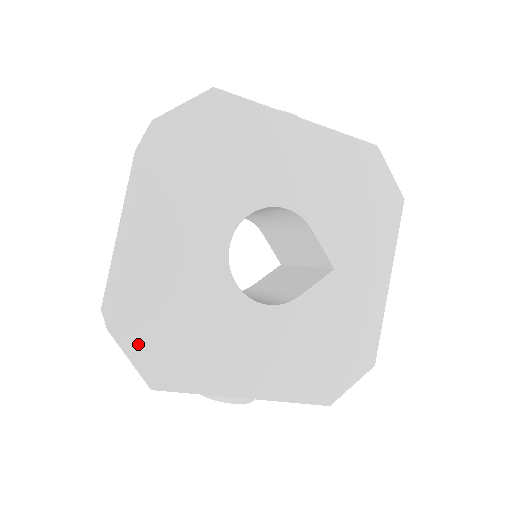
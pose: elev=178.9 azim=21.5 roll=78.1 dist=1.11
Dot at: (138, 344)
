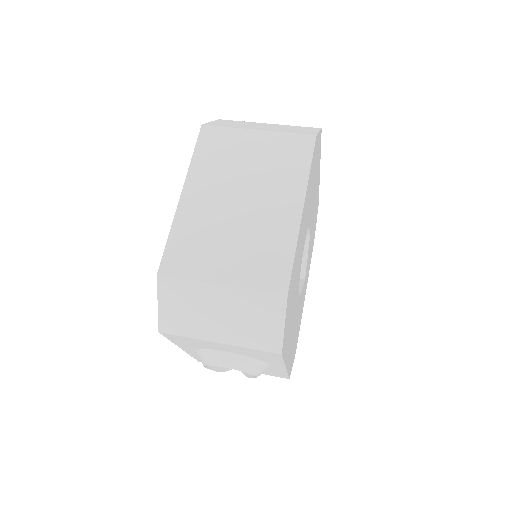
Dot at: (287, 312)
